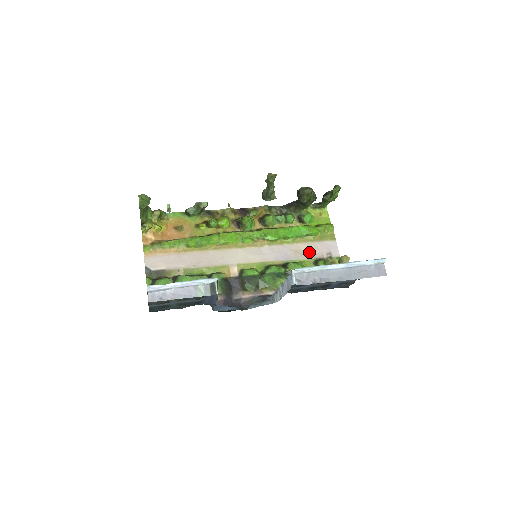
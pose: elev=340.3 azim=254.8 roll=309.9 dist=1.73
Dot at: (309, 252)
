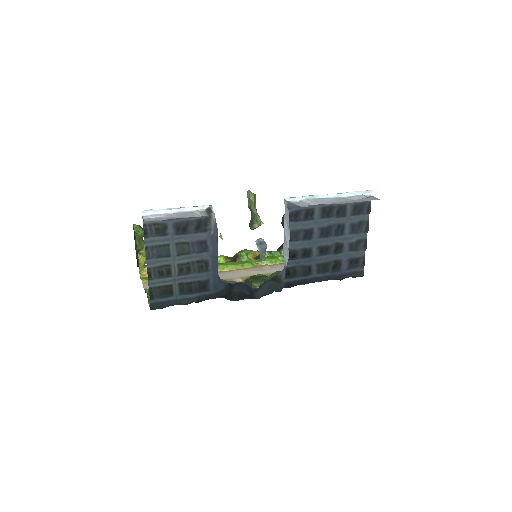
Dot at: occluded
